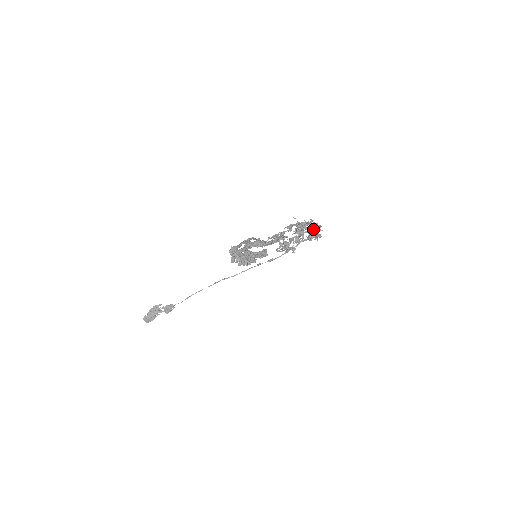
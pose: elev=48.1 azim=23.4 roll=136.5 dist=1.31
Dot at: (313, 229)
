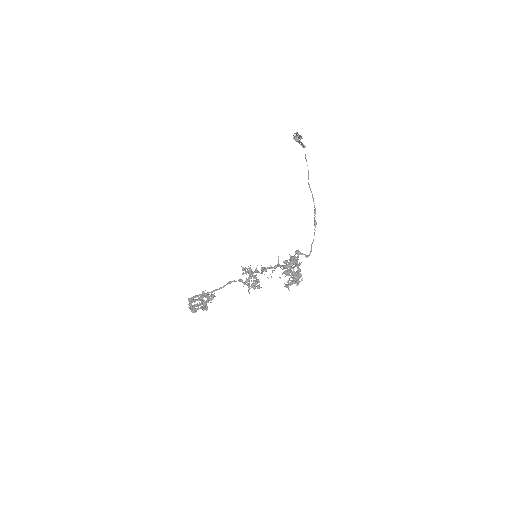
Dot at: occluded
